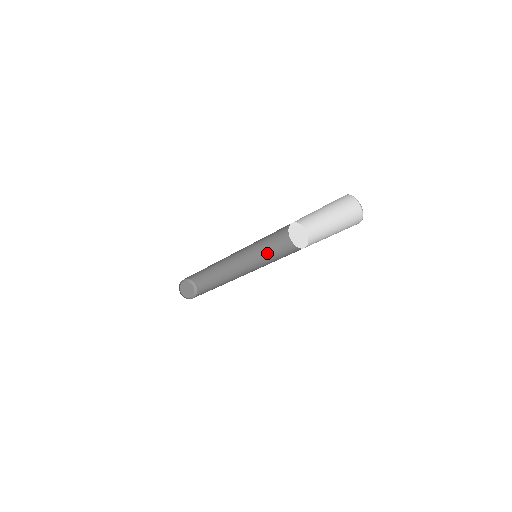
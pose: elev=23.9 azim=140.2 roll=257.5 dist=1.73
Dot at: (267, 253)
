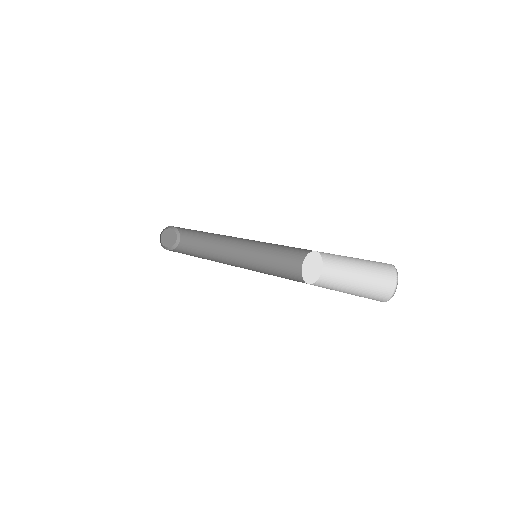
Dot at: (263, 243)
